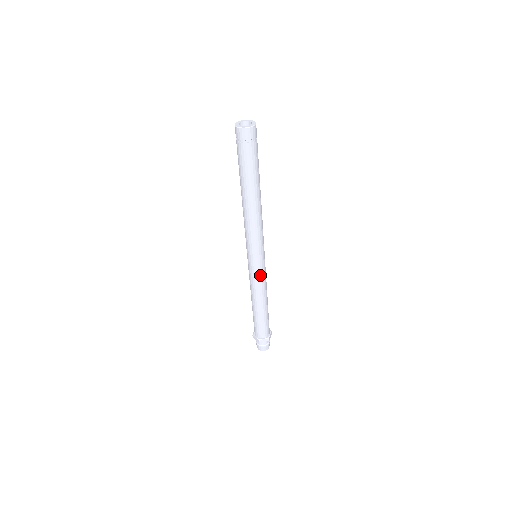
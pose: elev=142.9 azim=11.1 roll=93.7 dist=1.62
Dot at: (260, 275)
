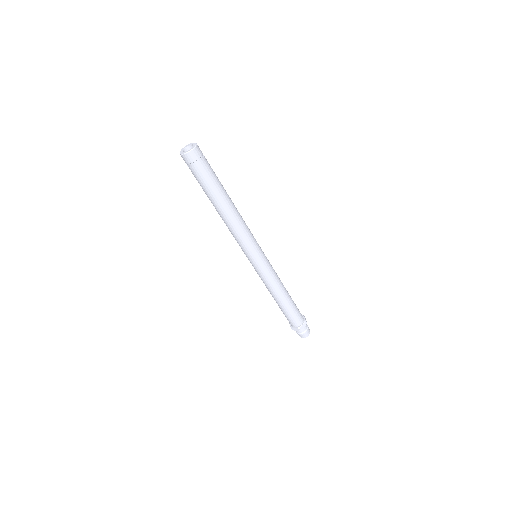
Dot at: (262, 273)
